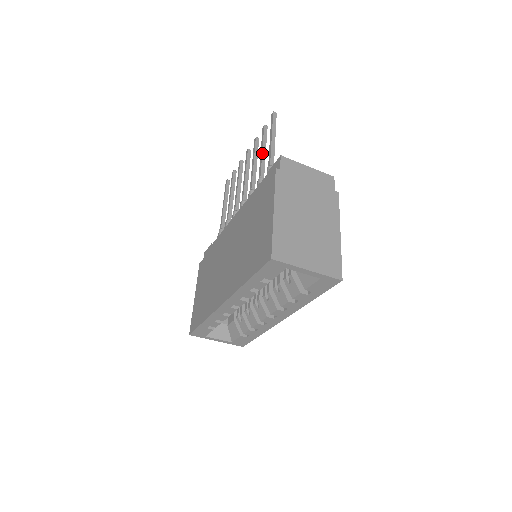
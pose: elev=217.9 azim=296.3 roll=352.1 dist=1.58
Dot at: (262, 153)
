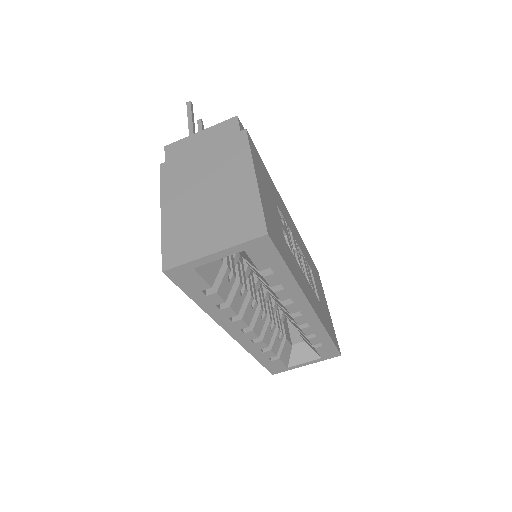
Dot at: occluded
